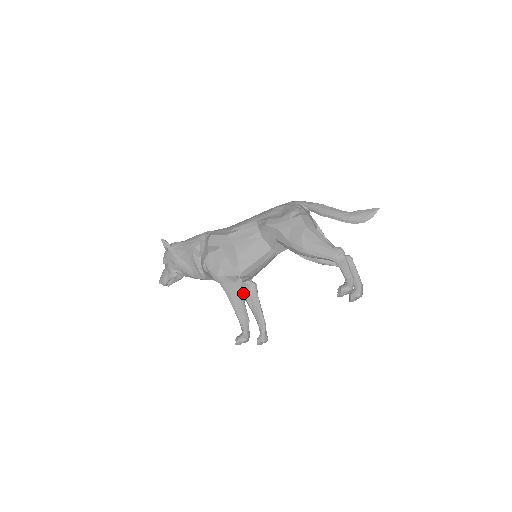
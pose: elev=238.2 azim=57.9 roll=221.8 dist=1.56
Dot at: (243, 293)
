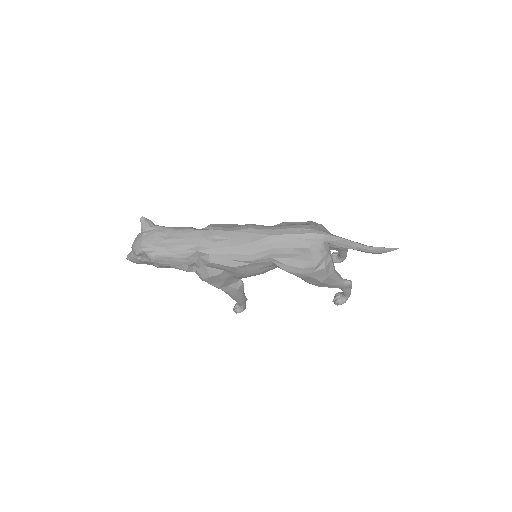
Dot at: occluded
